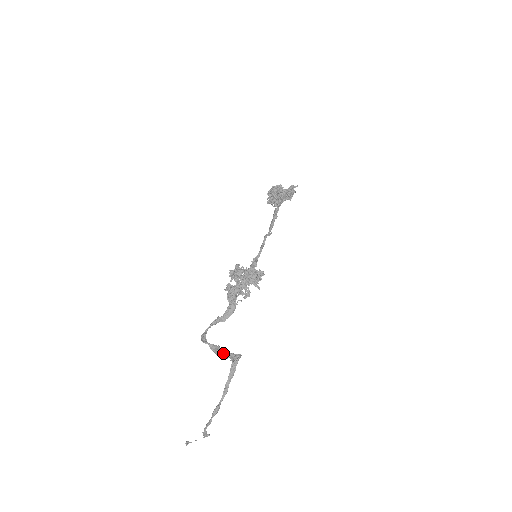
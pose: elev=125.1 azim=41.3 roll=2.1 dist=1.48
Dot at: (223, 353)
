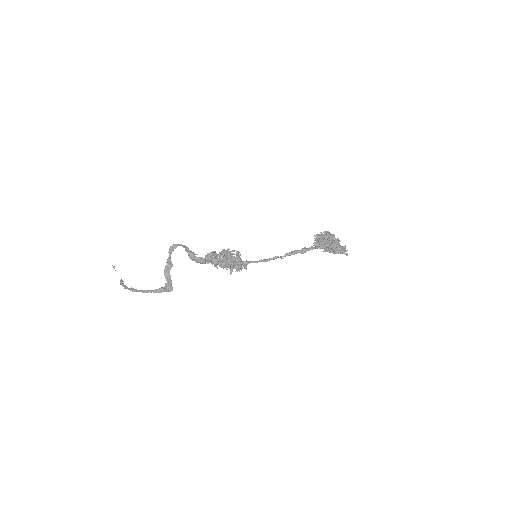
Dot at: (168, 274)
